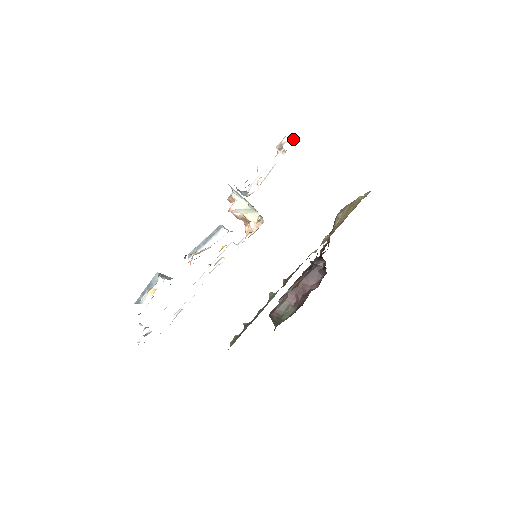
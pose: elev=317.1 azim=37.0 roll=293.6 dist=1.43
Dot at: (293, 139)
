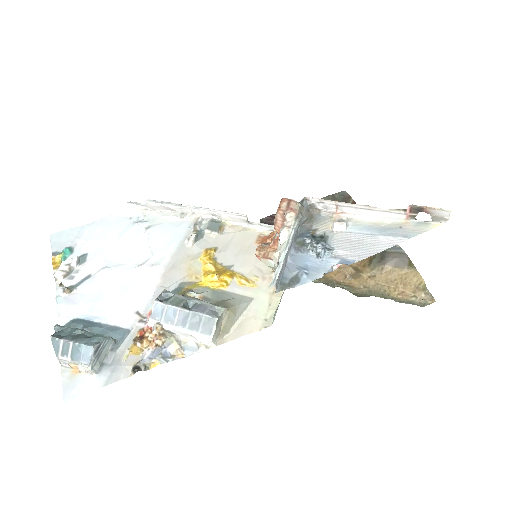
Dot at: (442, 220)
